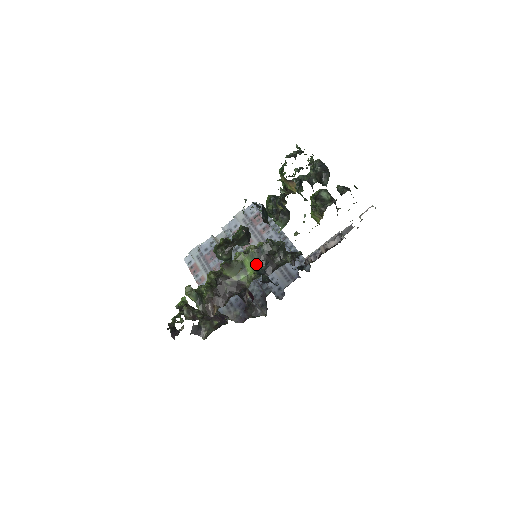
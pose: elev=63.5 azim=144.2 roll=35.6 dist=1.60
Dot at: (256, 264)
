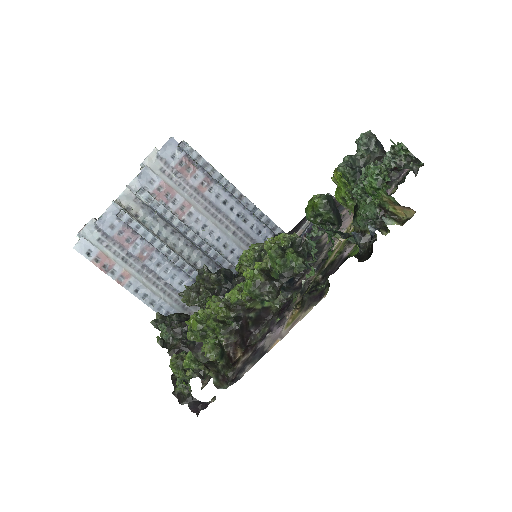
Dot at: (277, 277)
